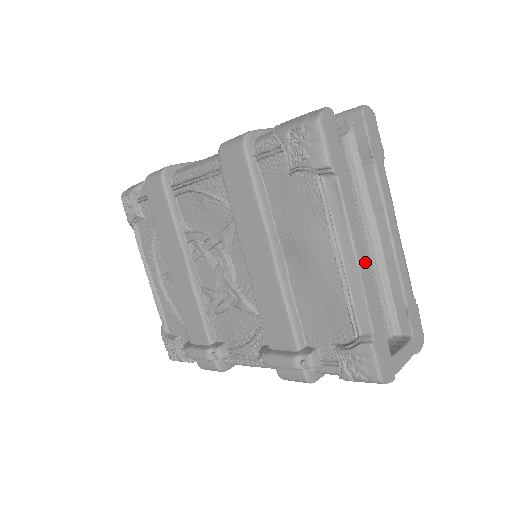
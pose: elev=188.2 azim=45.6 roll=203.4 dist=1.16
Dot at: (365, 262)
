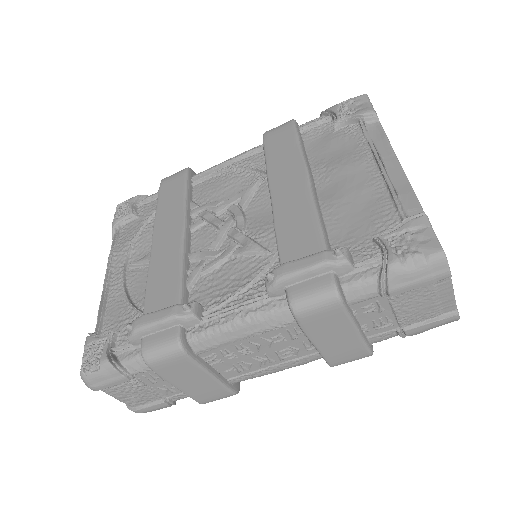
Dot at: occluded
